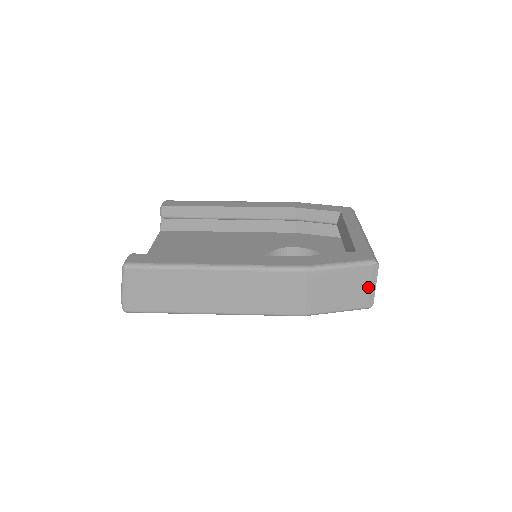
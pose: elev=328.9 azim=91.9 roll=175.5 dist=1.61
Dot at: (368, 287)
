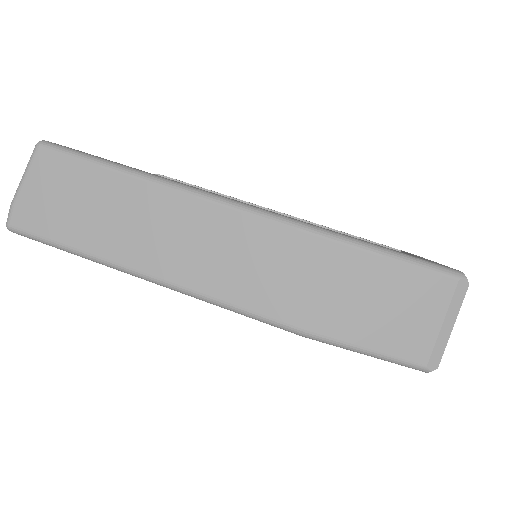
Dot at: (438, 323)
